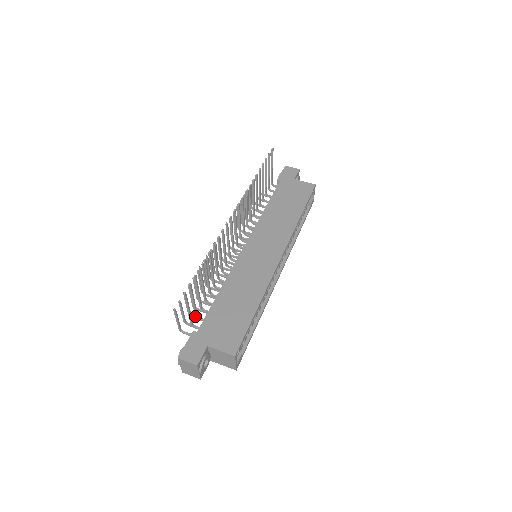
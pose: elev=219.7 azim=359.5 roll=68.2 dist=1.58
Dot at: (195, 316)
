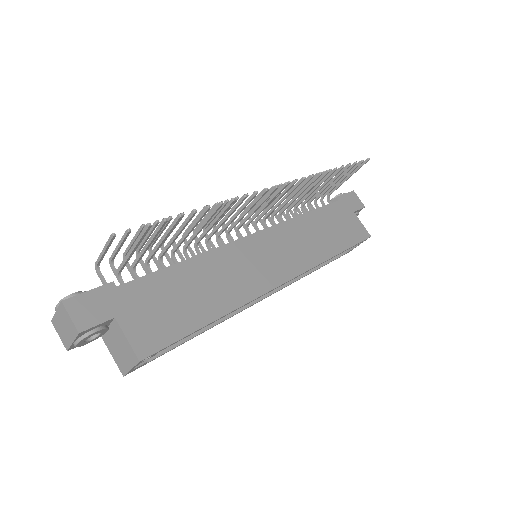
Dot at: (131, 265)
